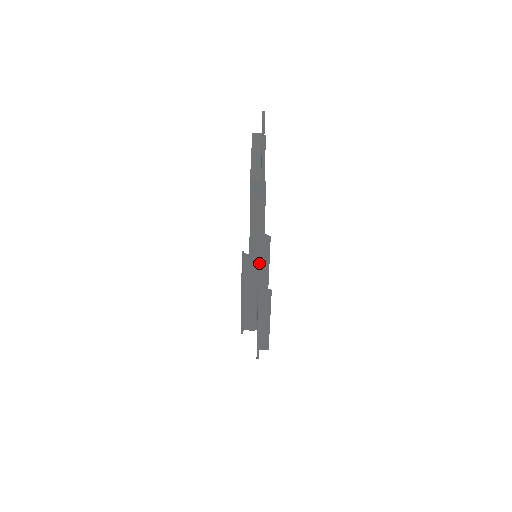
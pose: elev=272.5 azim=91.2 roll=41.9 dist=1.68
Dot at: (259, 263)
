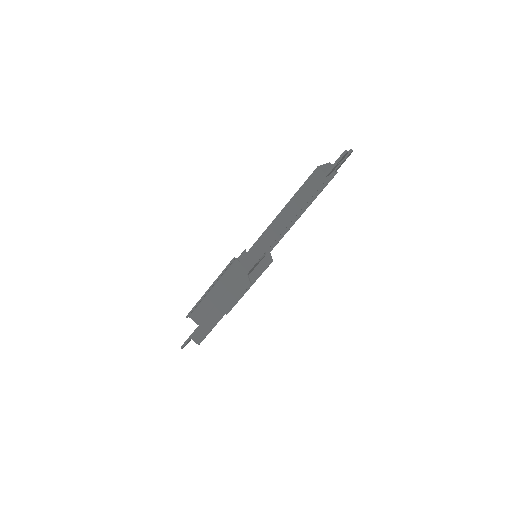
Dot at: (264, 248)
